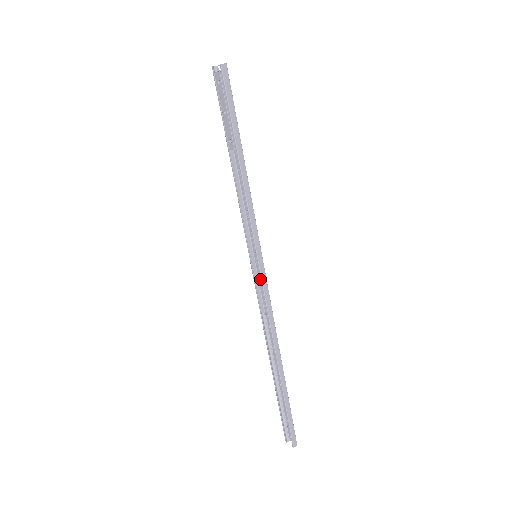
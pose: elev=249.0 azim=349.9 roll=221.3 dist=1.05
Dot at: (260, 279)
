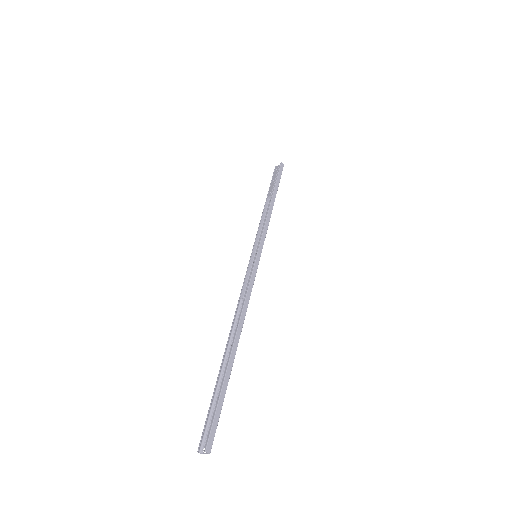
Dot at: (252, 268)
